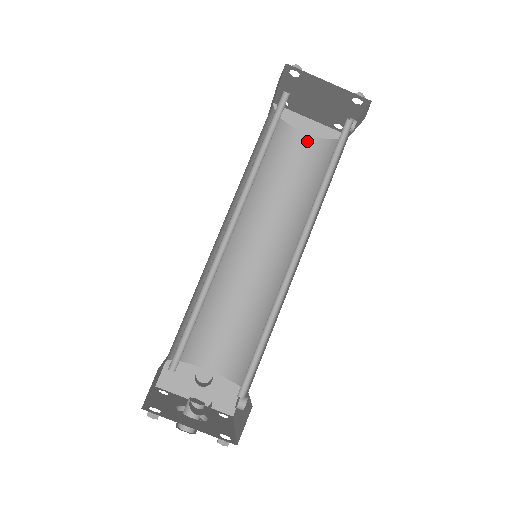
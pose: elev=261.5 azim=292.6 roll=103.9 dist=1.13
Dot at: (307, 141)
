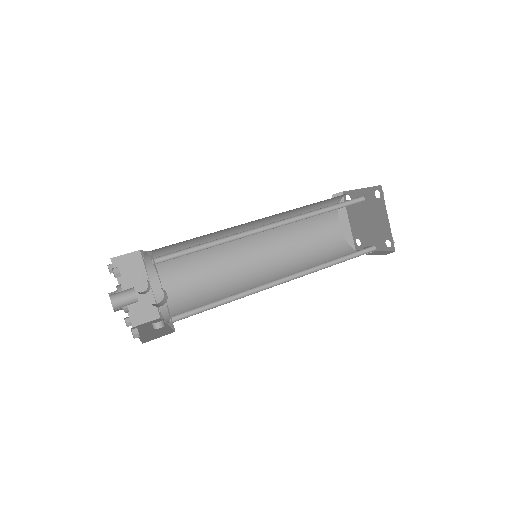
Dot at: (336, 230)
